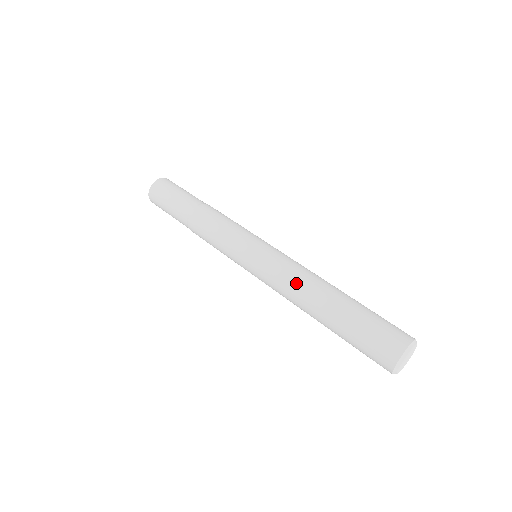
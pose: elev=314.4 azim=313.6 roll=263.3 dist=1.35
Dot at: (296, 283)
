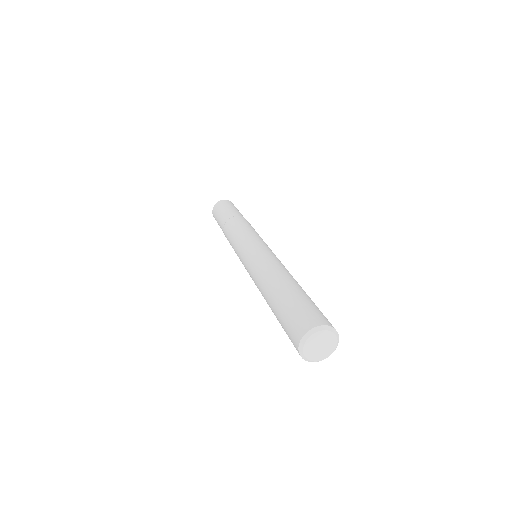
Dot at: (259, 275)
